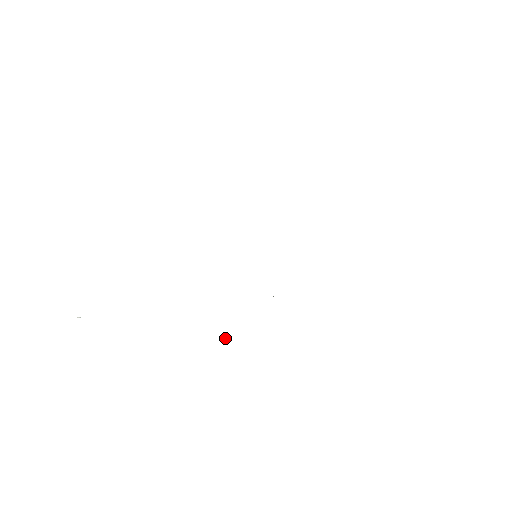
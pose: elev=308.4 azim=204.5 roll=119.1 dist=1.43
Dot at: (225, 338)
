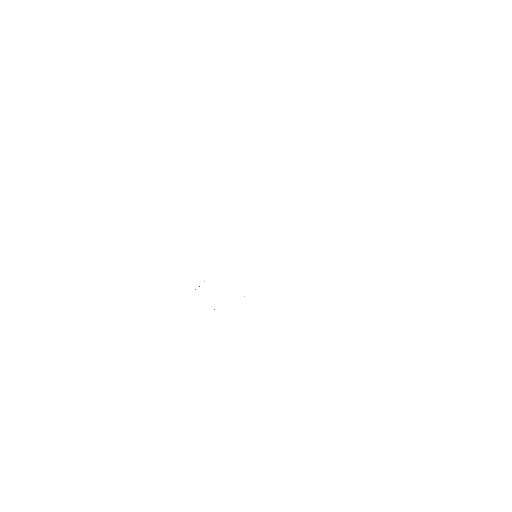
Dot at: (214, 309)
